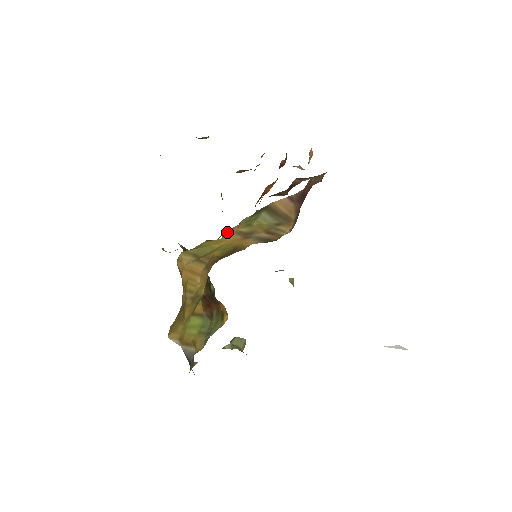
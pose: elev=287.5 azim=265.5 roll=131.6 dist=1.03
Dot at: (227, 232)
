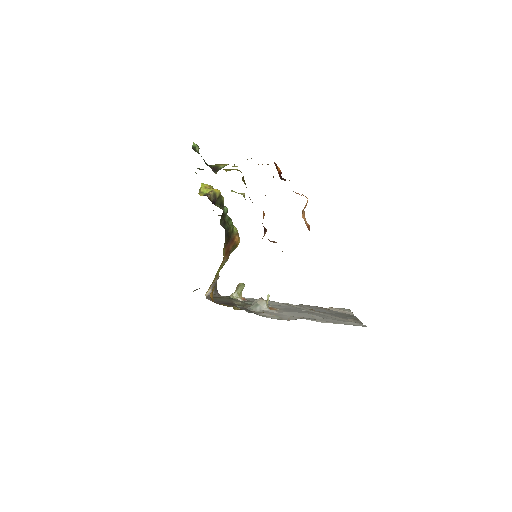
Dot at: occluded
